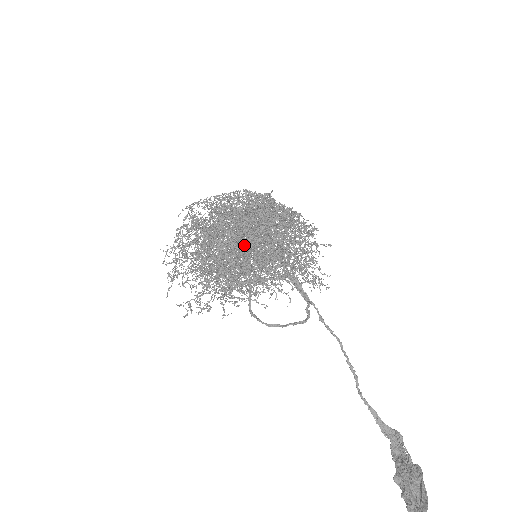
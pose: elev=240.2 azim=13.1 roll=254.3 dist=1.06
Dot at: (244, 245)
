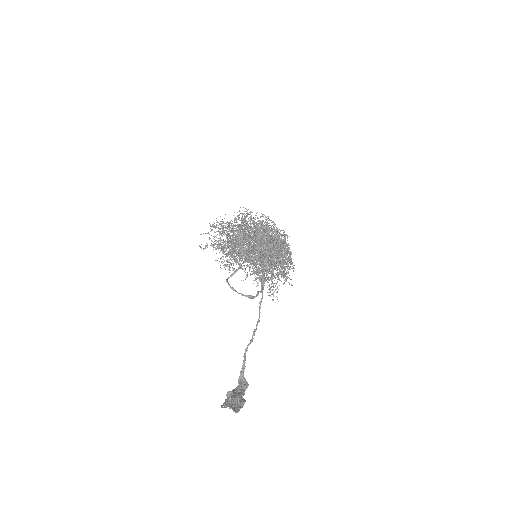
Dot at: occluded
